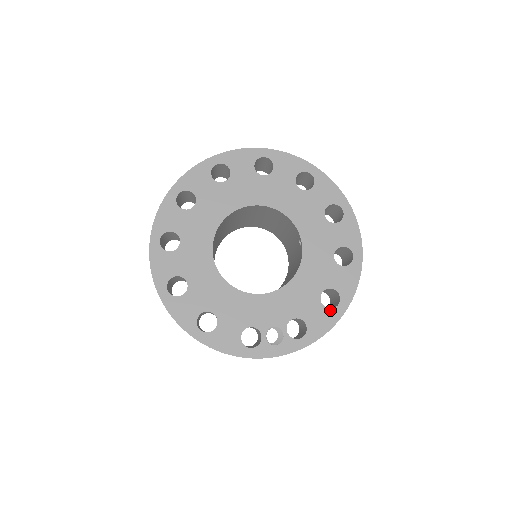
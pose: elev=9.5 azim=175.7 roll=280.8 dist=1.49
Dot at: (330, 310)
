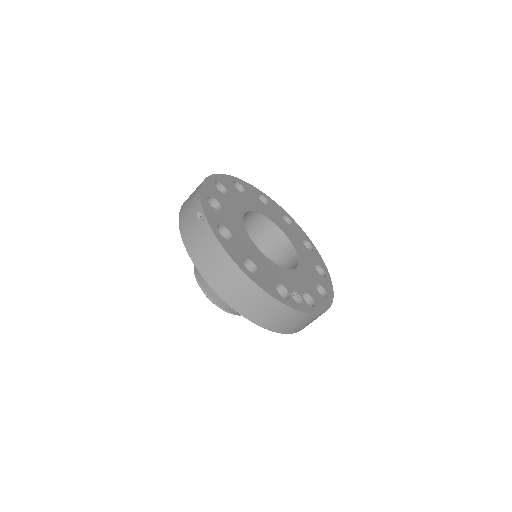
Dot at: (324, 297)
